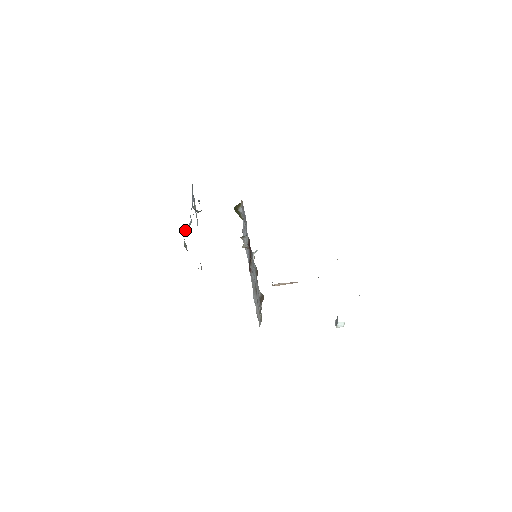
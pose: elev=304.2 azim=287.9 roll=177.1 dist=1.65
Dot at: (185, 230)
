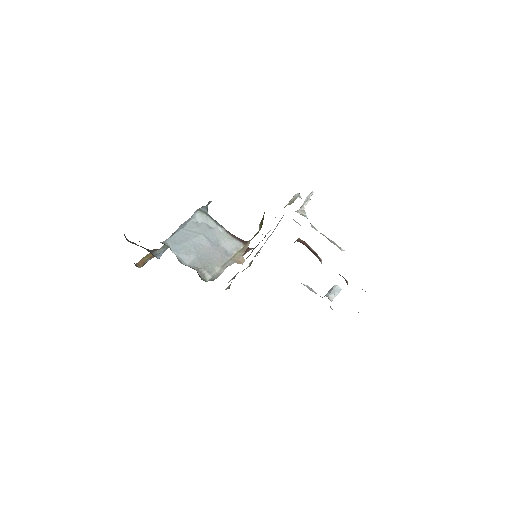
Dot at: (172, 234)
